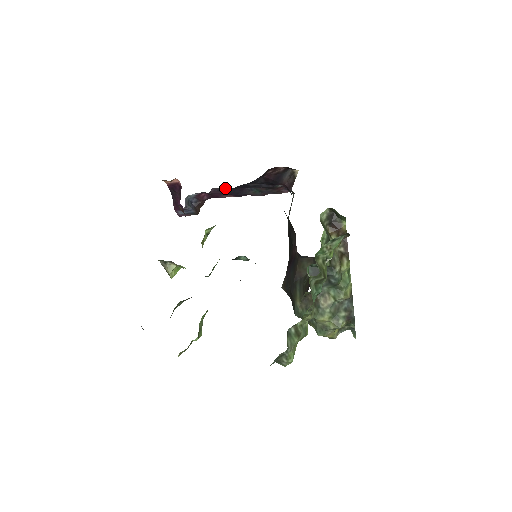
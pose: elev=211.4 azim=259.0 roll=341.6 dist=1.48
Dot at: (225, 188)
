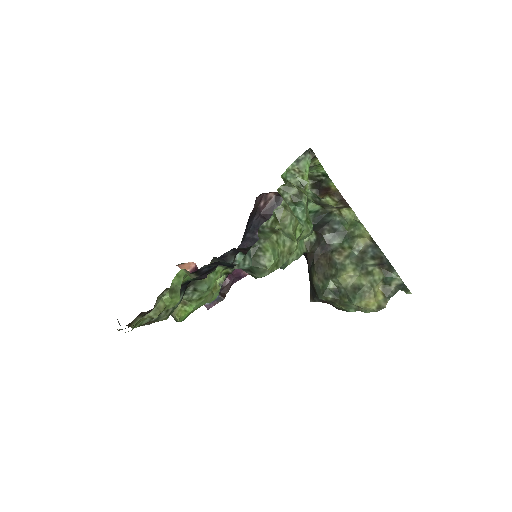
Dot at: occluded
